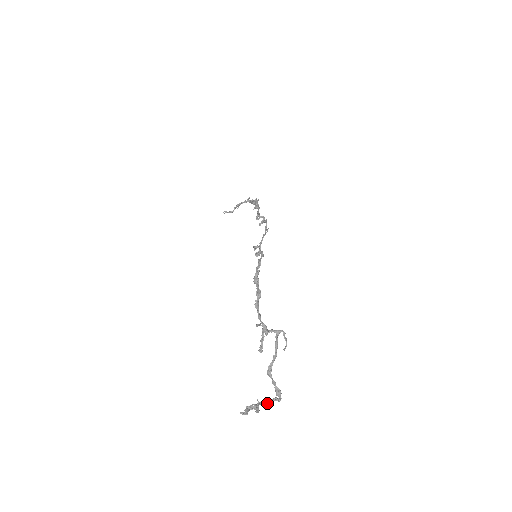
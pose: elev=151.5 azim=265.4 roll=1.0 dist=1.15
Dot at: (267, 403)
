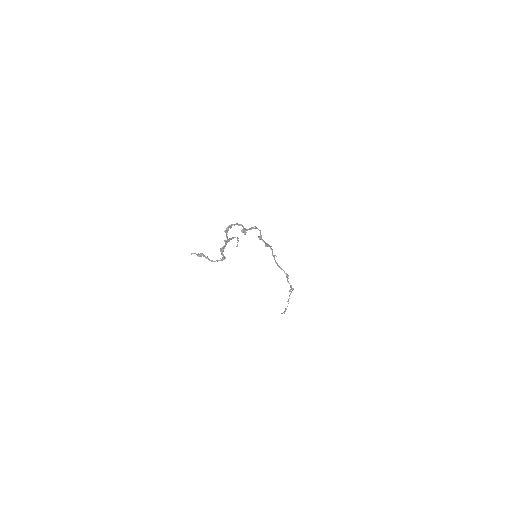
Dot at: (214, 261)
